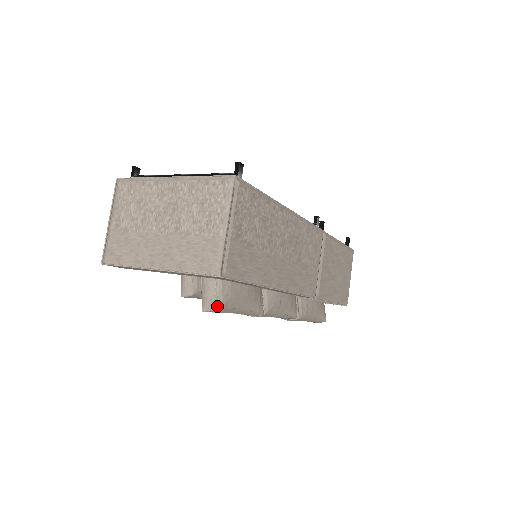
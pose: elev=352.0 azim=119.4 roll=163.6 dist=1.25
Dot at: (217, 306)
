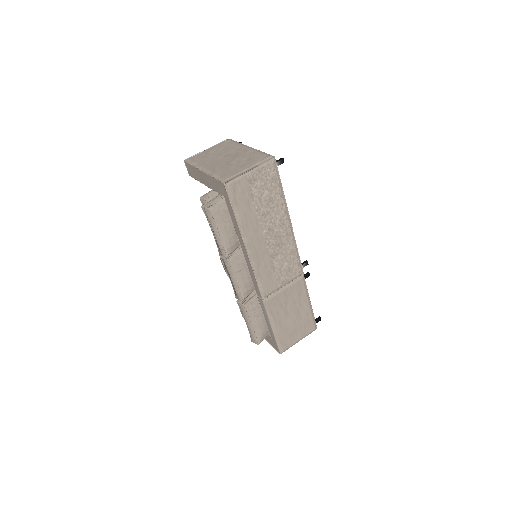
Dot at: (210, 207)
